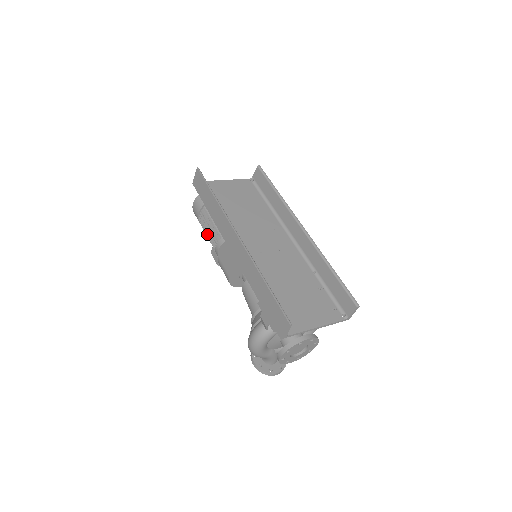
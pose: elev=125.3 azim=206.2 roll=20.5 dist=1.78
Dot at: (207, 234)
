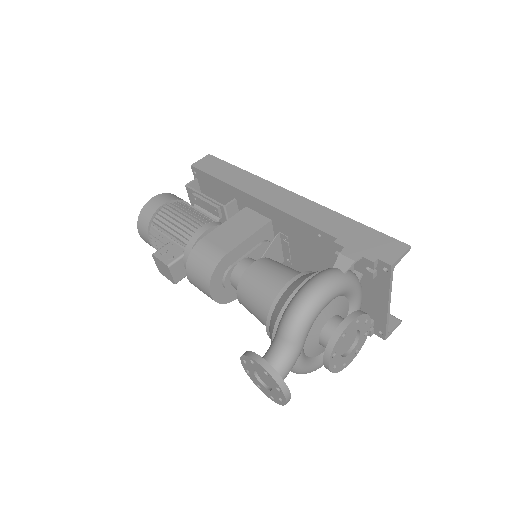
Dot at: (178, 220)
